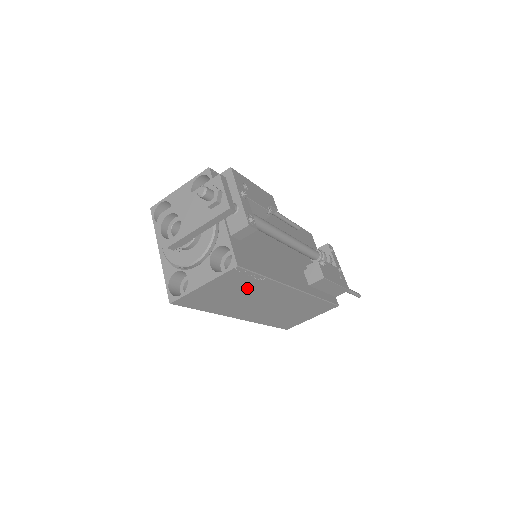
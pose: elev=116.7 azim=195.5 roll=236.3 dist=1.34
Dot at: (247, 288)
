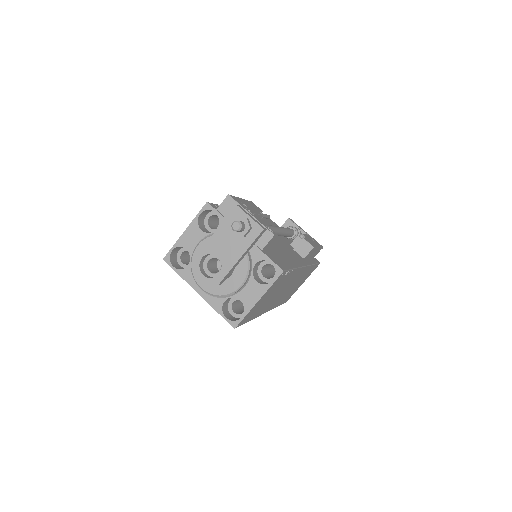
Dot at: (280, 285)
